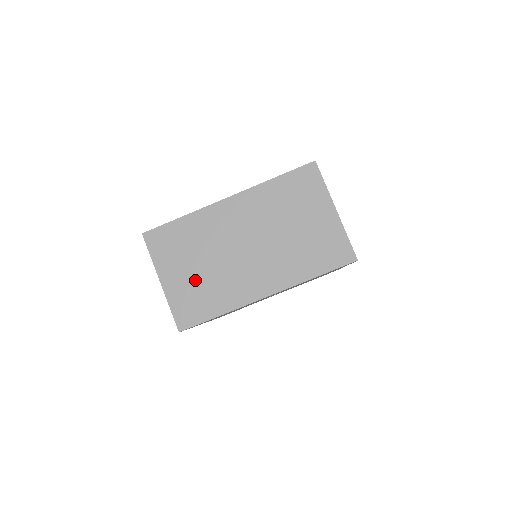
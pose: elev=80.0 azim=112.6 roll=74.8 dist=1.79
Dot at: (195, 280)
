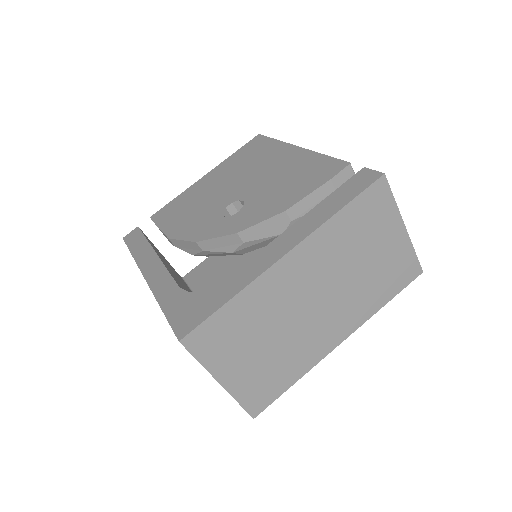
Dot at: (262, 362)
